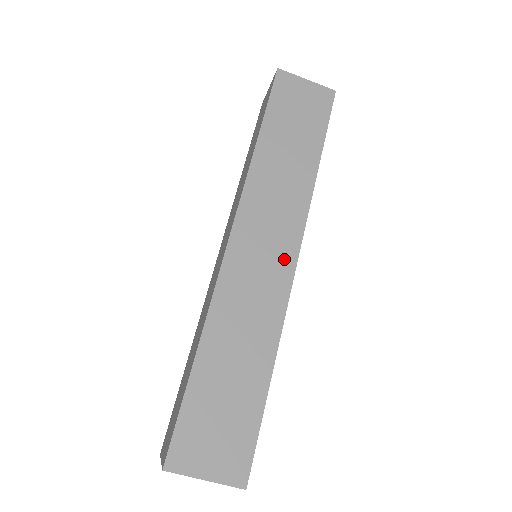
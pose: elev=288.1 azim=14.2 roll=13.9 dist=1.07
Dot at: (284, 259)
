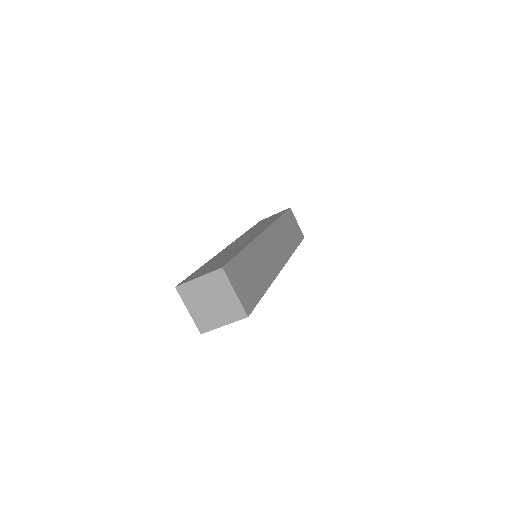
Dot at: (257, 233)
